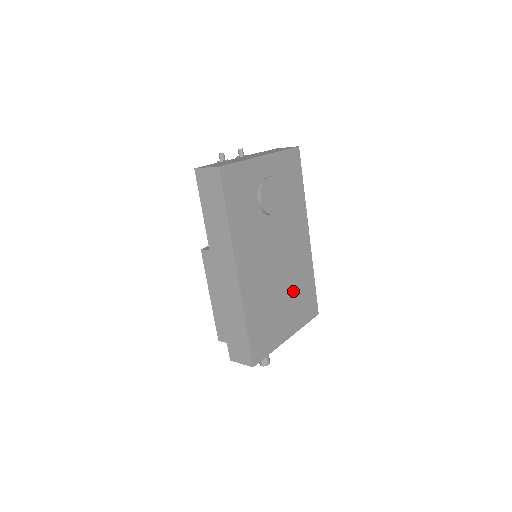
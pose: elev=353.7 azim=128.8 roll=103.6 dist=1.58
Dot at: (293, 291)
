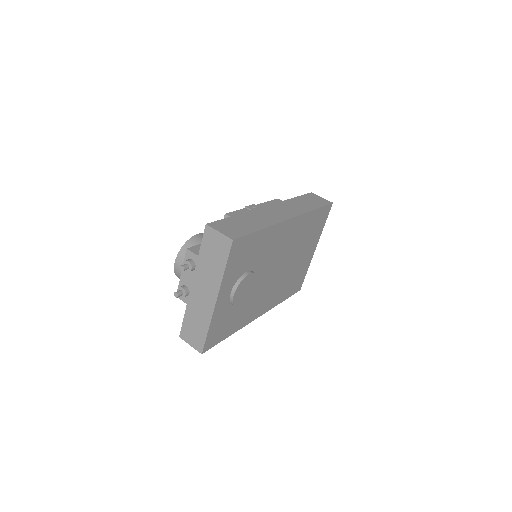
Dot at: (302, 244)
